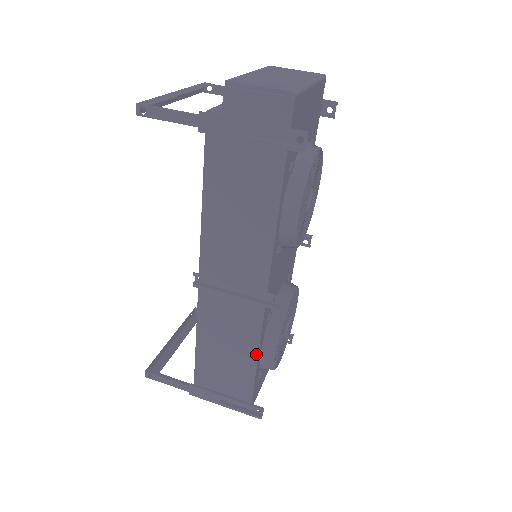
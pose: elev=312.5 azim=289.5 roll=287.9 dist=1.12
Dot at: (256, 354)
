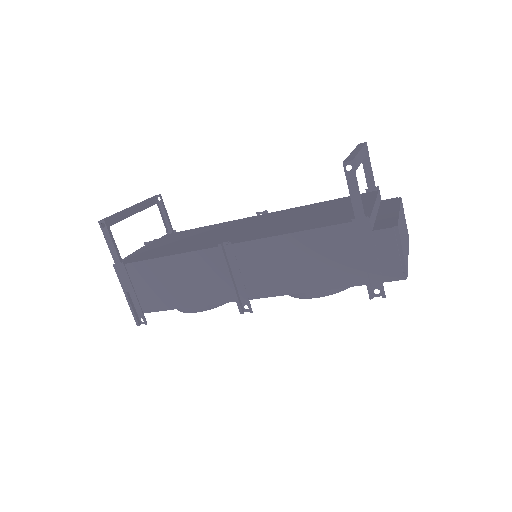
Dot at: (191, 305)
